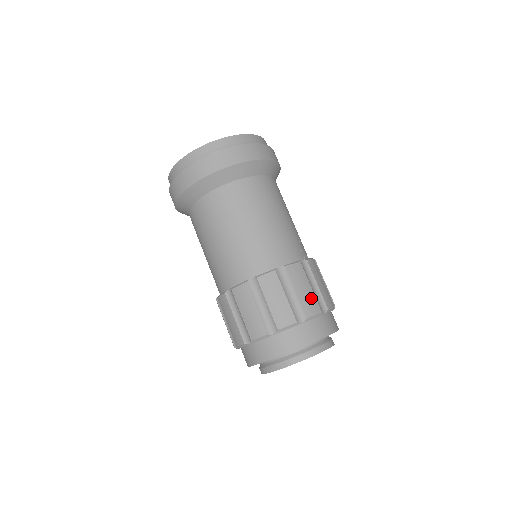
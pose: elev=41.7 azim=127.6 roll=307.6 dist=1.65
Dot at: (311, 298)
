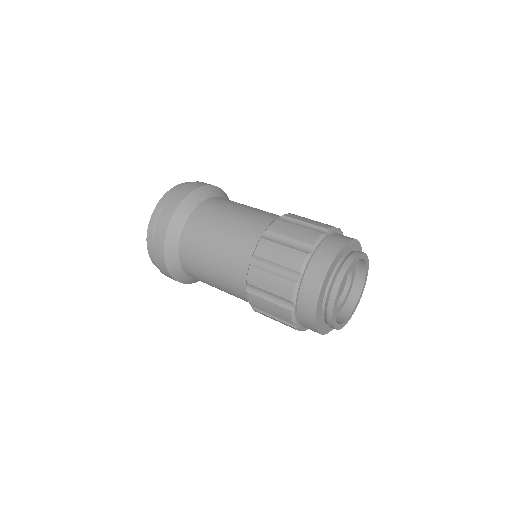
Dot at: (319, 223)
